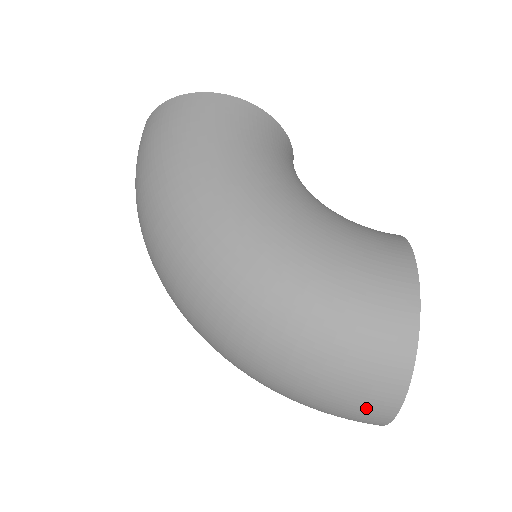
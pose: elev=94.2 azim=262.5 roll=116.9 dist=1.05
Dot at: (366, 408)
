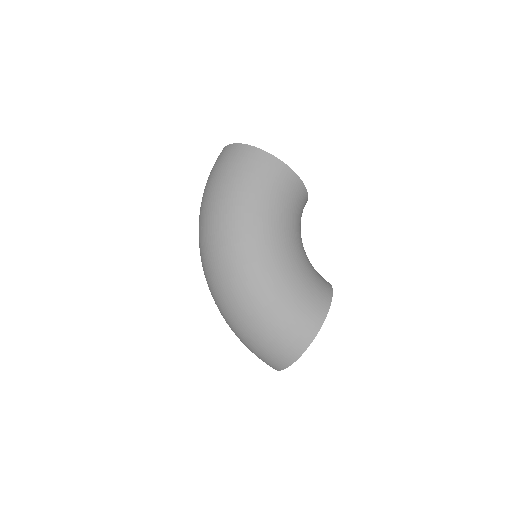
Dot at: (271, 361)
